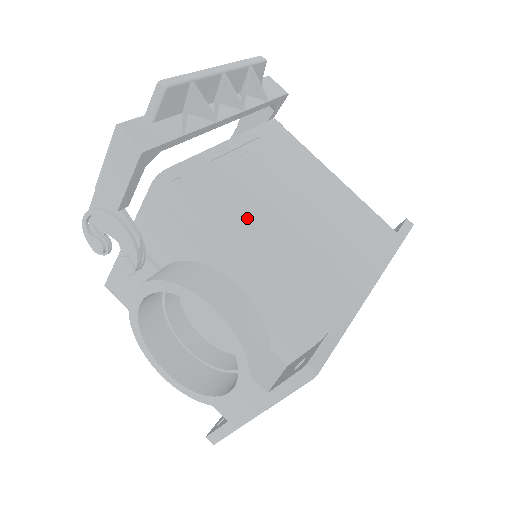
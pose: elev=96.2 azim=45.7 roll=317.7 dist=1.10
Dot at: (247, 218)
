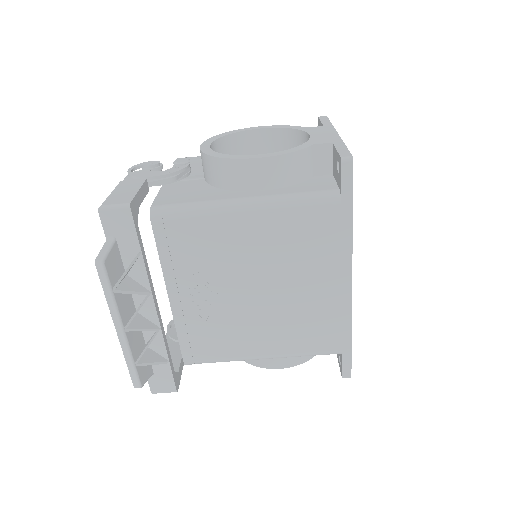
Dot at: (243, 339)
